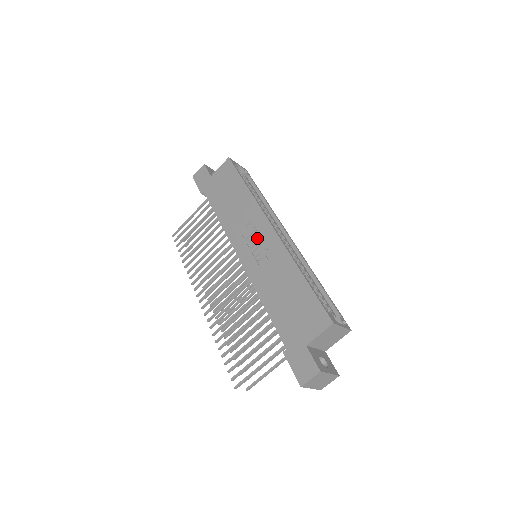
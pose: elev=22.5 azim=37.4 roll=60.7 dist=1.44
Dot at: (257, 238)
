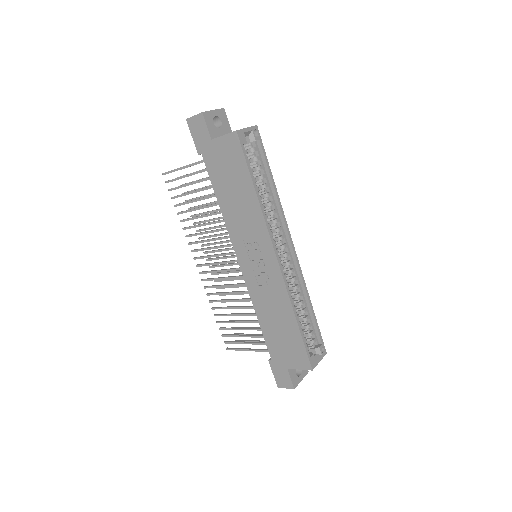
Dot at: (259, 258)
